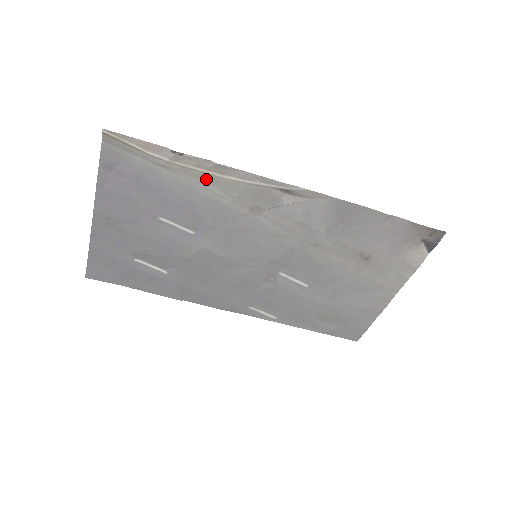
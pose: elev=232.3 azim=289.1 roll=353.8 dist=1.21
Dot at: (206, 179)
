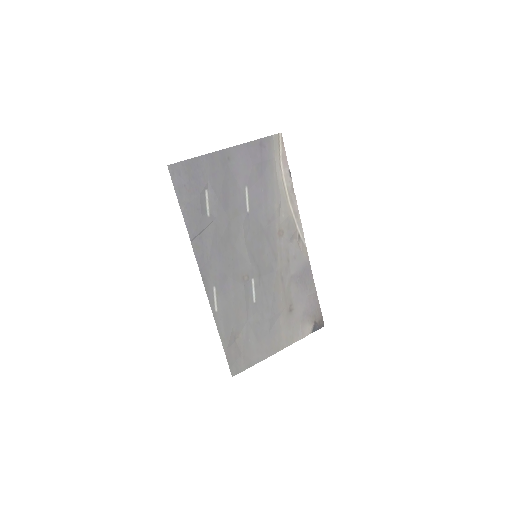
Dot at: (283, 196)
